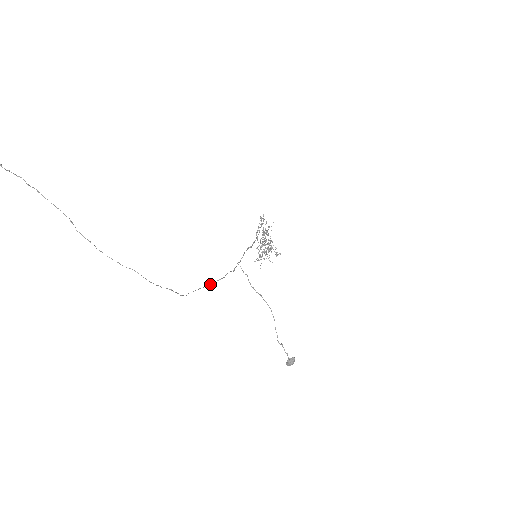
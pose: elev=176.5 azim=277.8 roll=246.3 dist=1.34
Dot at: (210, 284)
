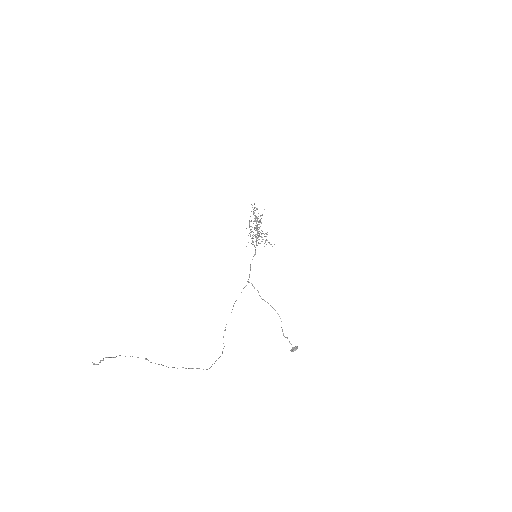
Dot at: (231, 312)
